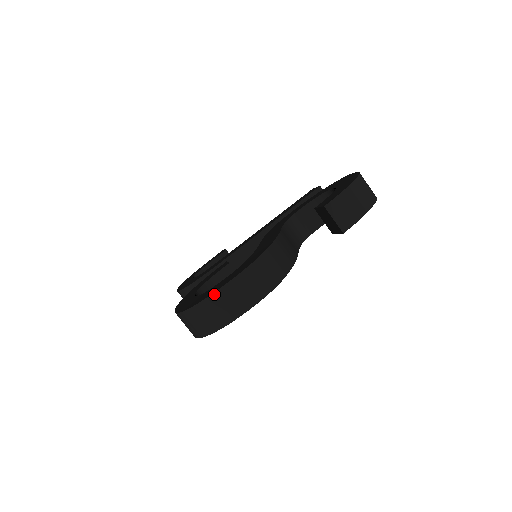
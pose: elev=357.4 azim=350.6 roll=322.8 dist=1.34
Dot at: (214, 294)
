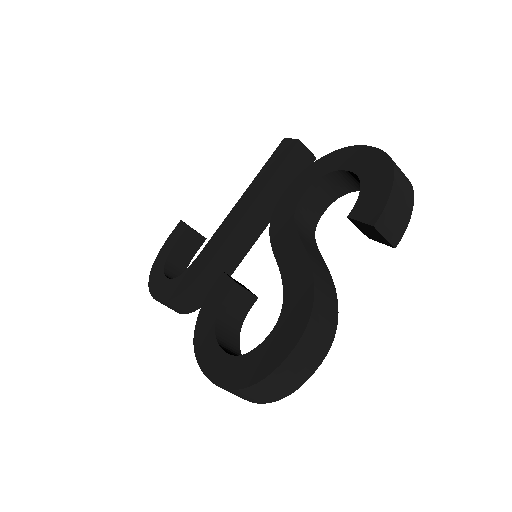
Dot at: (274, 373)
